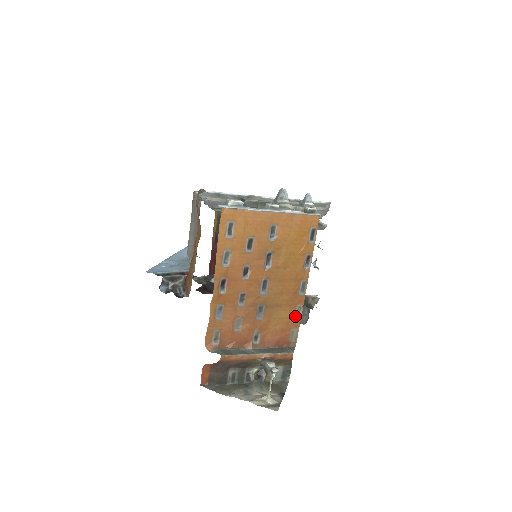
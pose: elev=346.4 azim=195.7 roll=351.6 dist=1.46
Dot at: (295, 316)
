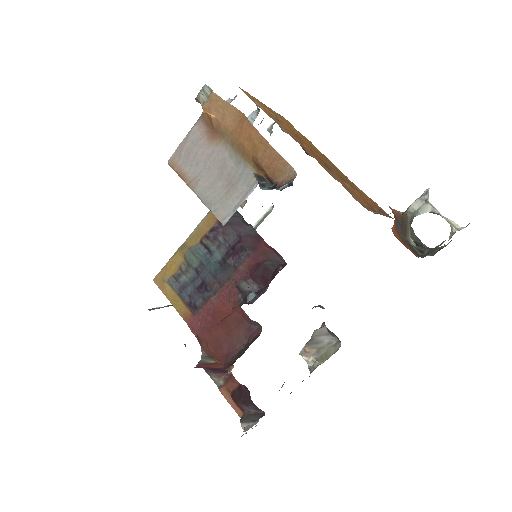
Dot at: occluded
